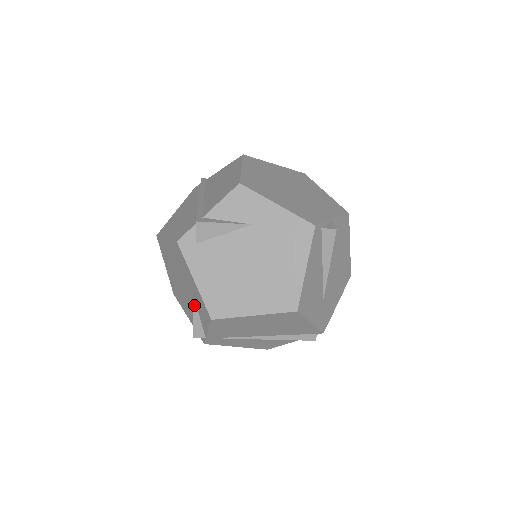
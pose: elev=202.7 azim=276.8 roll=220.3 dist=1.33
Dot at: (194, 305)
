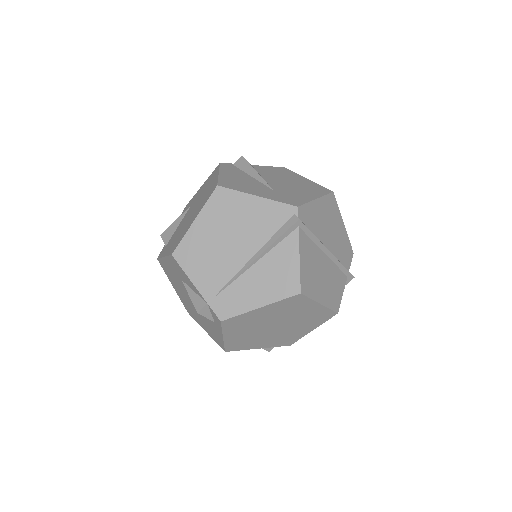
Dot at: (185, 285)
